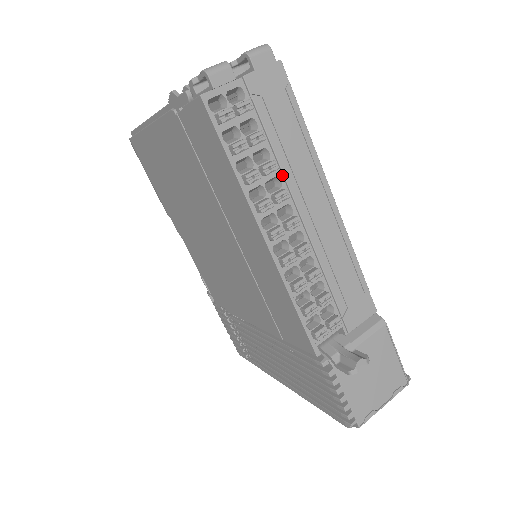
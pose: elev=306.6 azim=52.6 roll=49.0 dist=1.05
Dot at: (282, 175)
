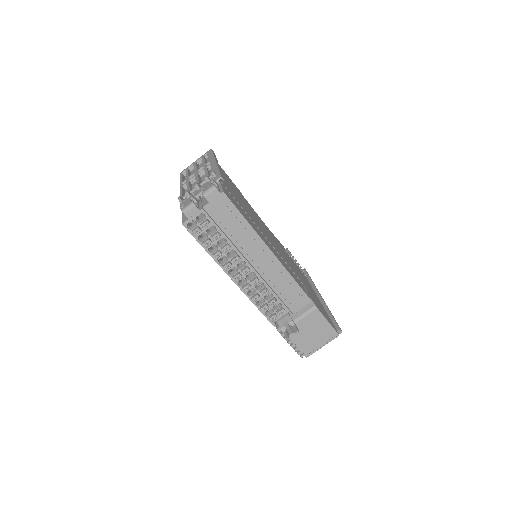
Dot at: (236, 247)
